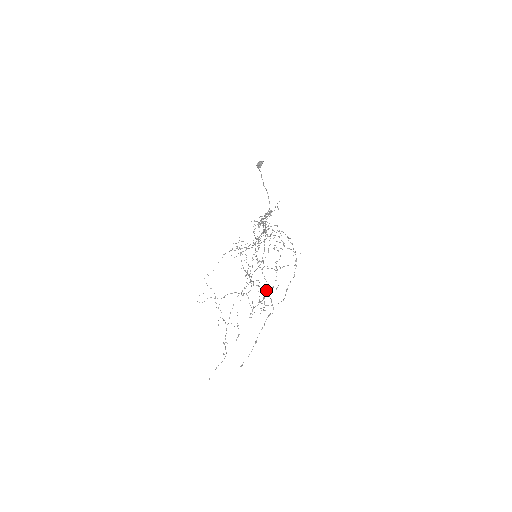
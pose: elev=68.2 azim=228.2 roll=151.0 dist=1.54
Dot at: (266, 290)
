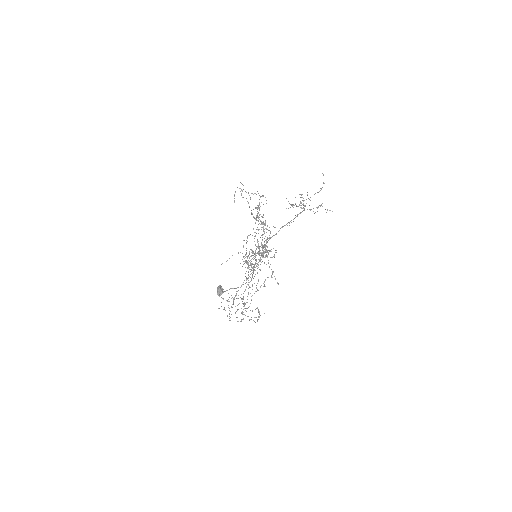
Dot at: (274, 256)
